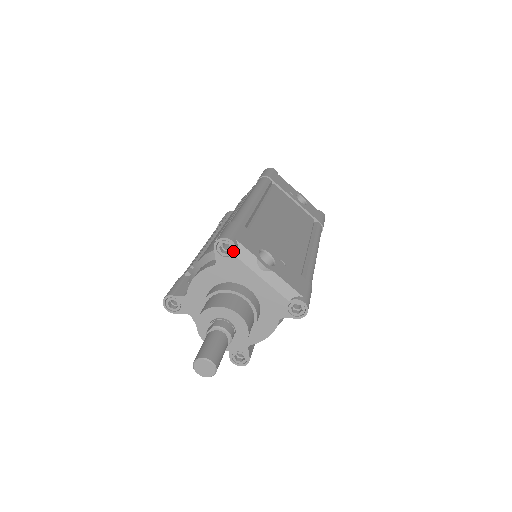
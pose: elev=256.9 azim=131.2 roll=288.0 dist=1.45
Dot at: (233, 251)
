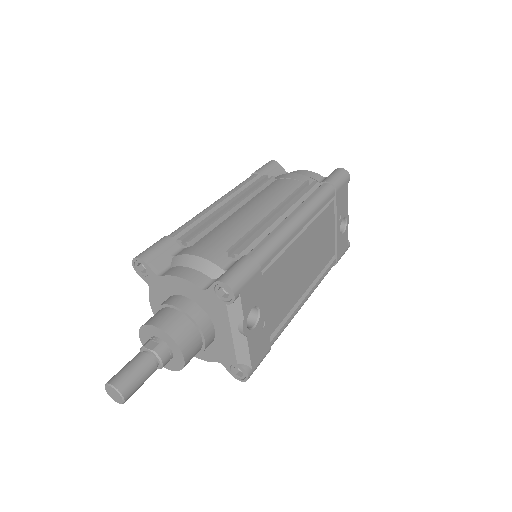
Dot at: (228, 299)
